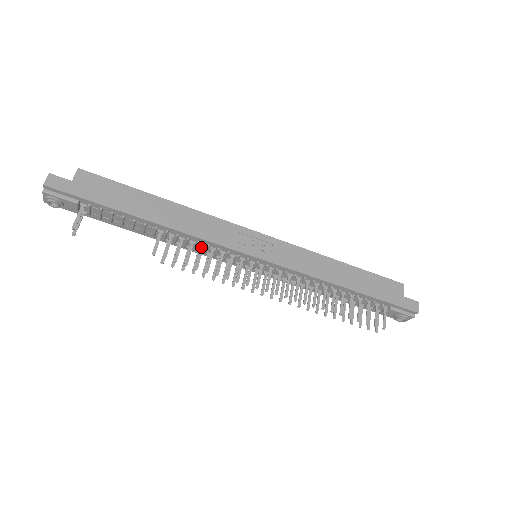
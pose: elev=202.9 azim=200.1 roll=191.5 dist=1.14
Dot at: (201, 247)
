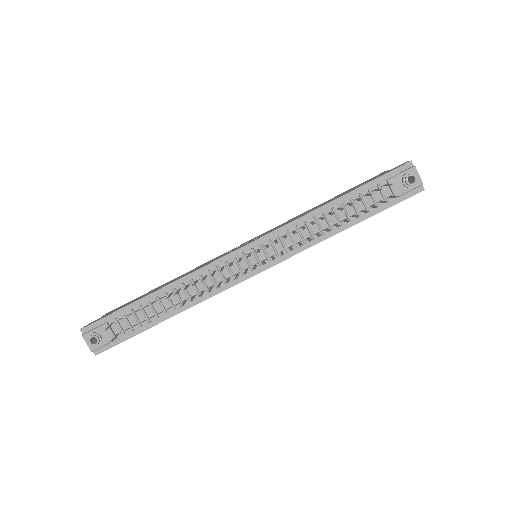
Dot at: (204, 277)
